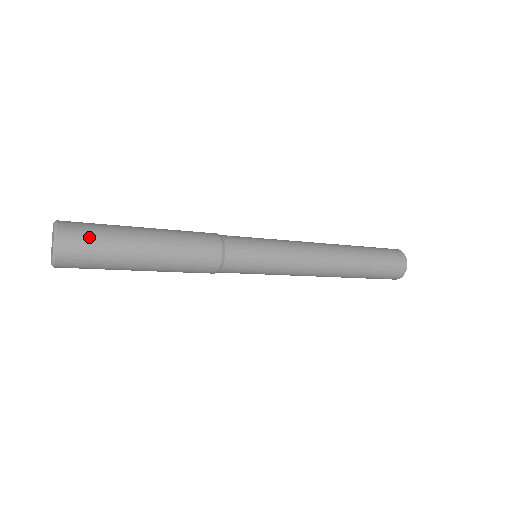
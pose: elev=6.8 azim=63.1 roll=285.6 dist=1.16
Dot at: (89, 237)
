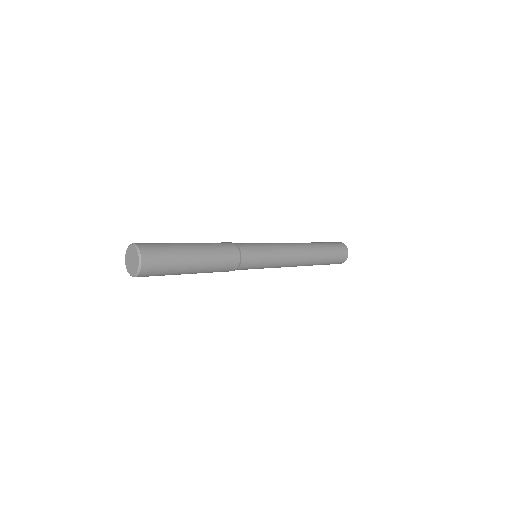
Dot at: (160, 253)
